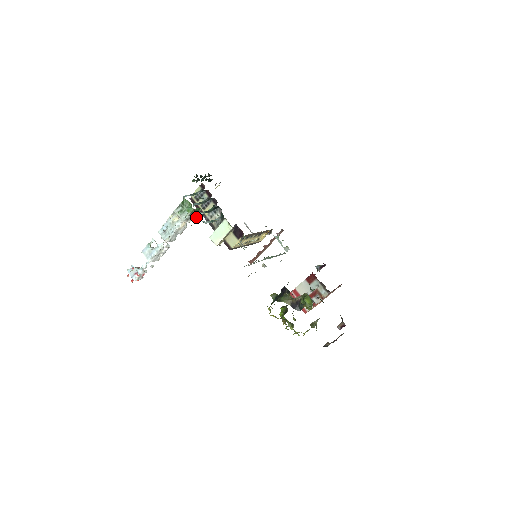
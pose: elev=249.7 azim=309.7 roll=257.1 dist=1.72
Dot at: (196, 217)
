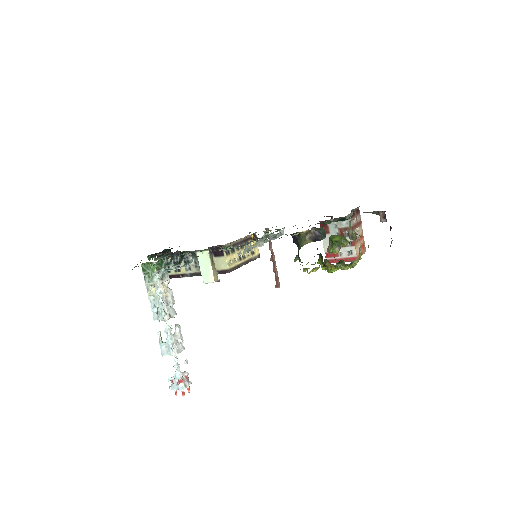
Dot at: (166, 270)
